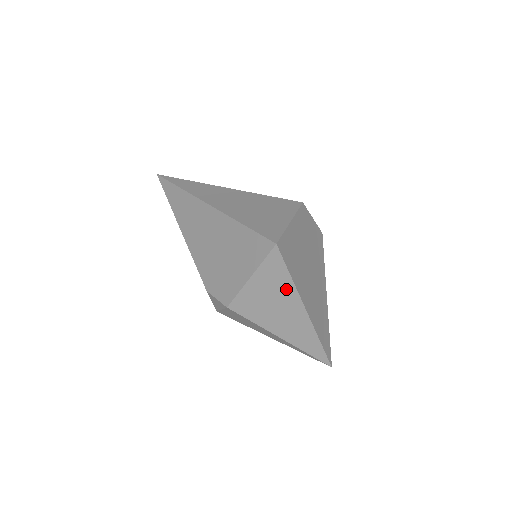
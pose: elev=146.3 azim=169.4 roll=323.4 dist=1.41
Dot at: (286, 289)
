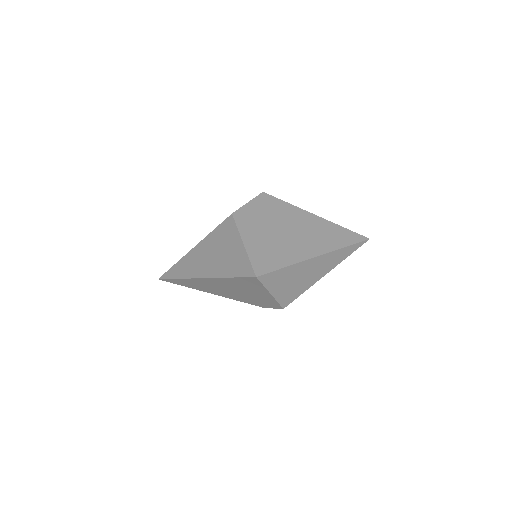
Dot at: (292, 271)
